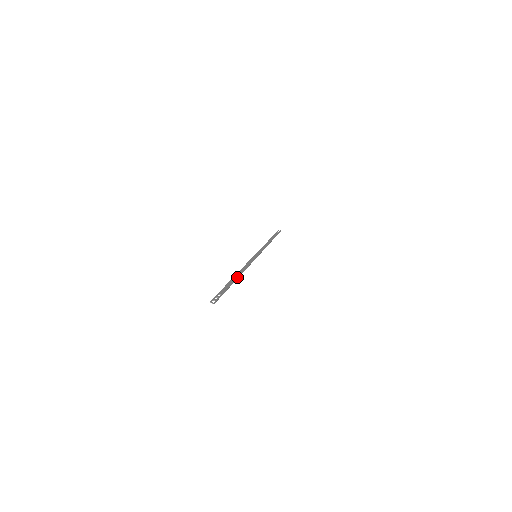
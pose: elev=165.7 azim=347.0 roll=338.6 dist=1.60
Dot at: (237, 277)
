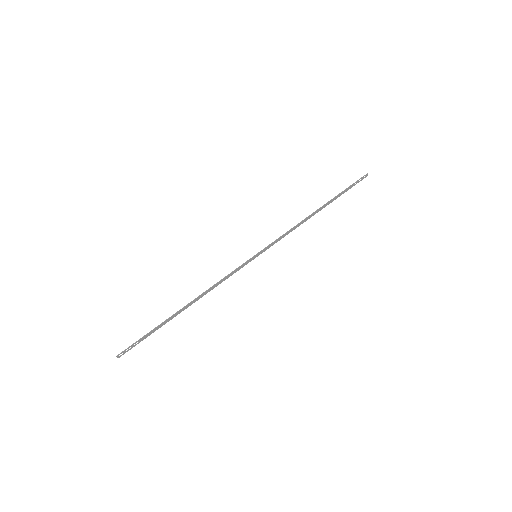
Dot at: (186, 308)
